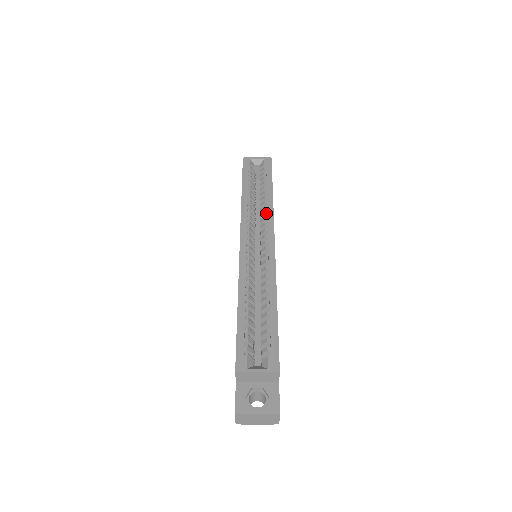
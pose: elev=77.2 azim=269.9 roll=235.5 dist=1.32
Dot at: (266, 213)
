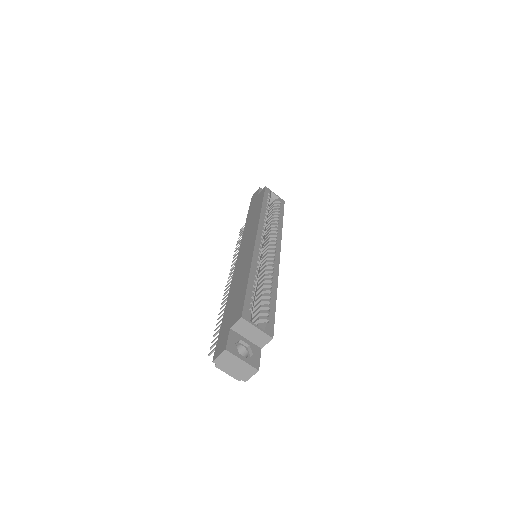
Dot at: (277, 231)
